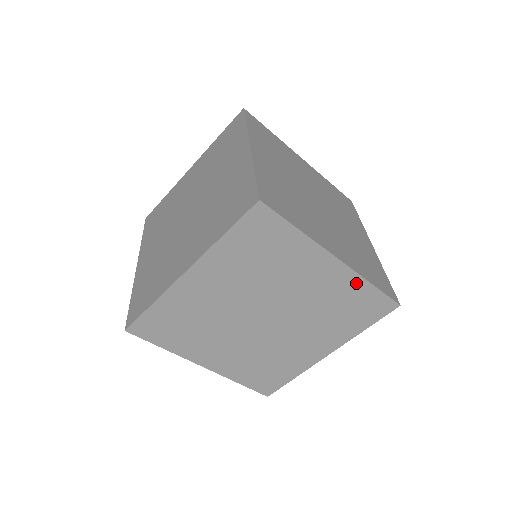
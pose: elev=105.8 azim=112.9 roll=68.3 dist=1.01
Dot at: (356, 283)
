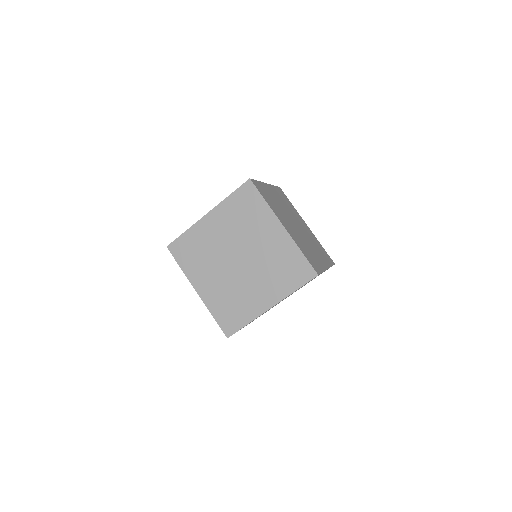
Dot at: occluded
